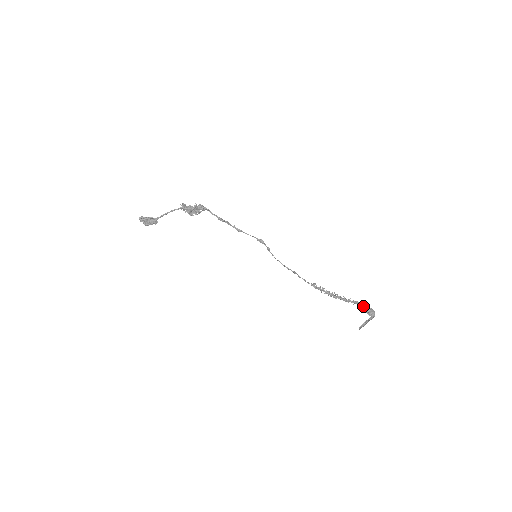
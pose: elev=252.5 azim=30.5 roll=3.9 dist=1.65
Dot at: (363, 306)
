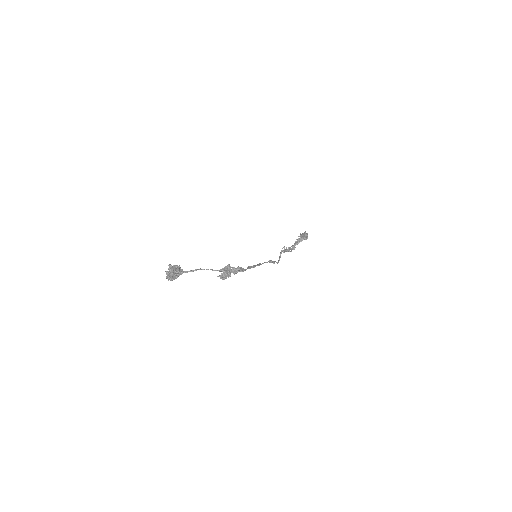
Dot at: (304, 236)
